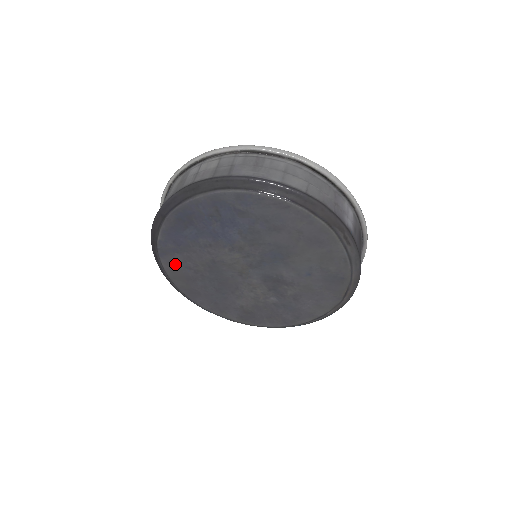
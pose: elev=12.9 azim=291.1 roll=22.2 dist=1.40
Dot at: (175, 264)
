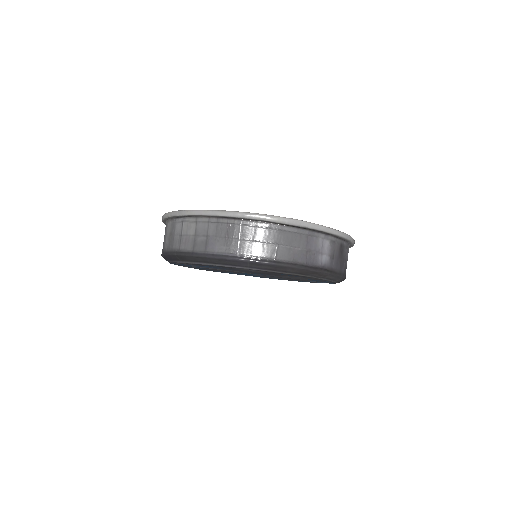
Dot at: (192, 267)
